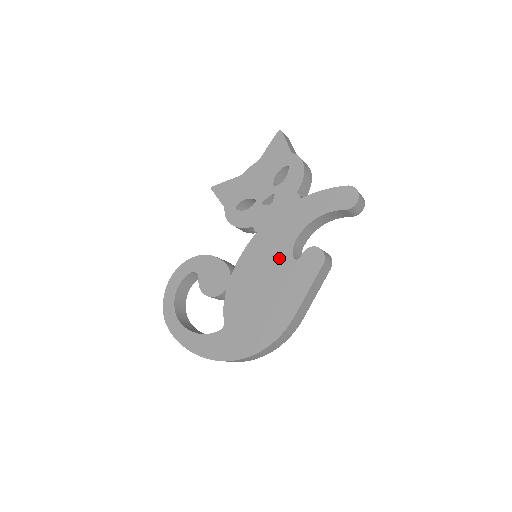
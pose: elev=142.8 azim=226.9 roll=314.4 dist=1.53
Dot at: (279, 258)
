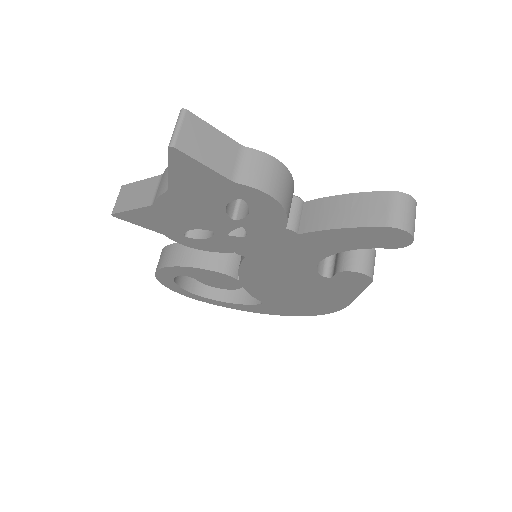
Dot at: (300, 276)
